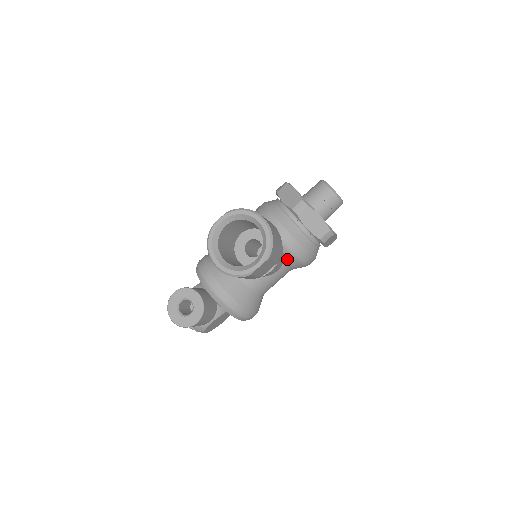
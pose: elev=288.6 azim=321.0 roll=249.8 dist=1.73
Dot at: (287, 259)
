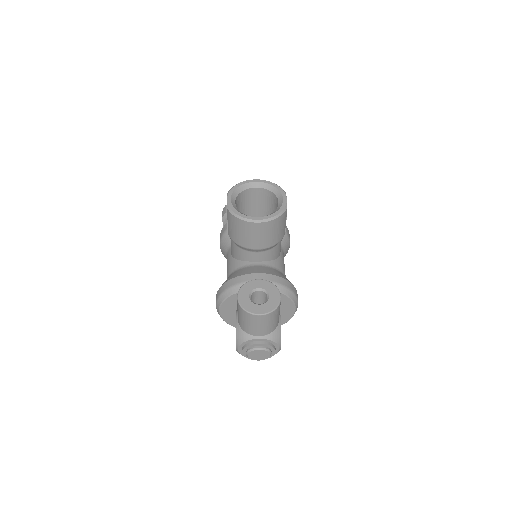
Dot at: occluded
